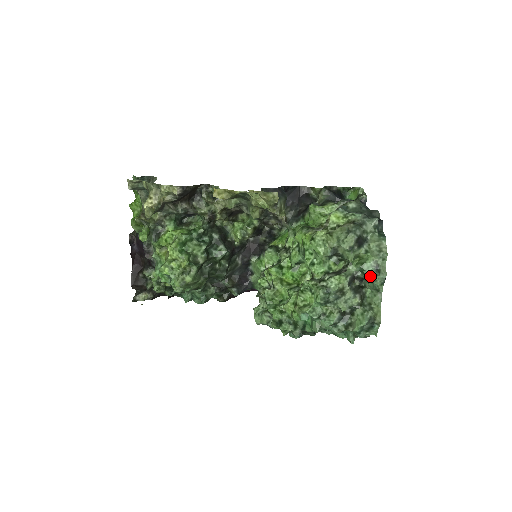
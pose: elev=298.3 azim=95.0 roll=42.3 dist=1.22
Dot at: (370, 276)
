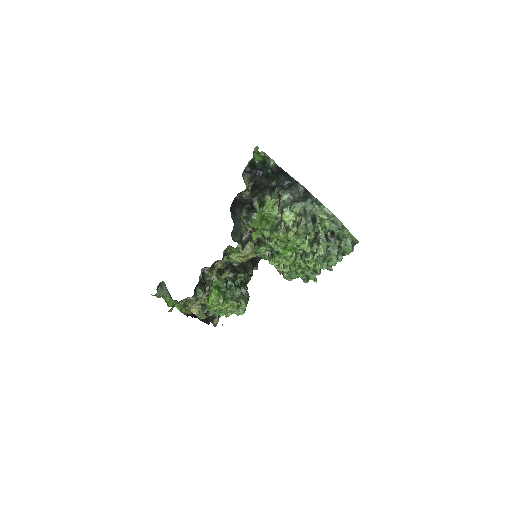
Dot at: occluded
